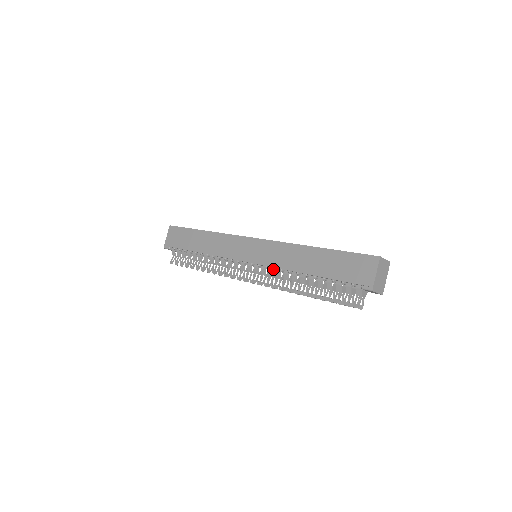
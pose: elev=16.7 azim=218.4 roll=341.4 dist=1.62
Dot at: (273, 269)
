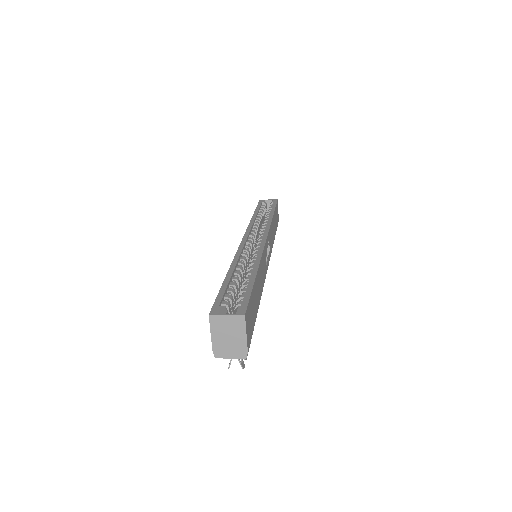
Dot at: occluded
